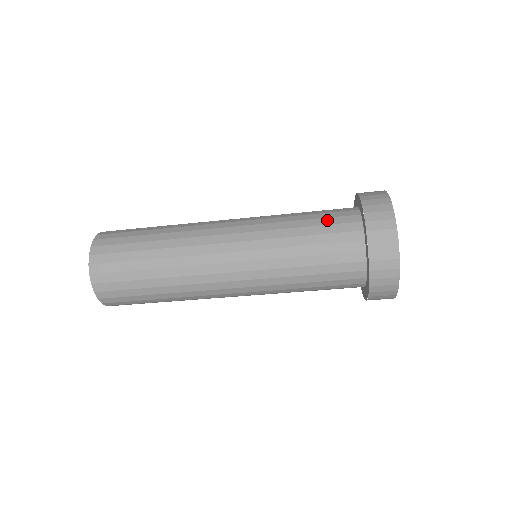
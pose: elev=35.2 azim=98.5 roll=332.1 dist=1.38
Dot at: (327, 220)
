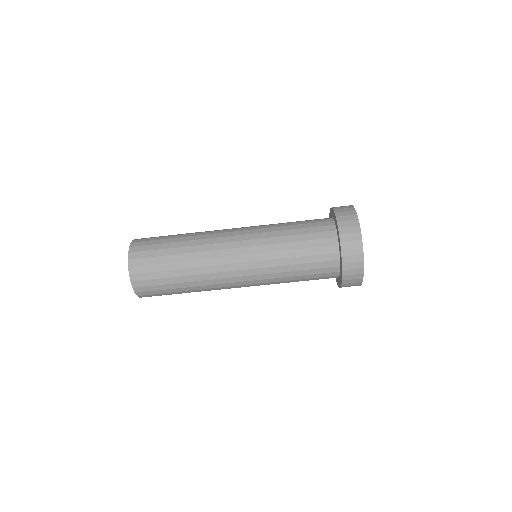
Dot at: occluded
